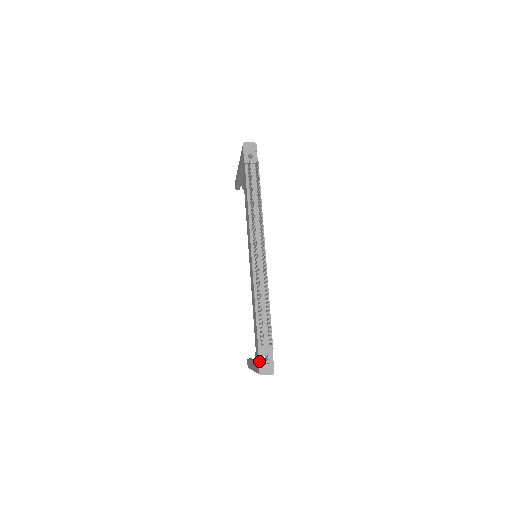
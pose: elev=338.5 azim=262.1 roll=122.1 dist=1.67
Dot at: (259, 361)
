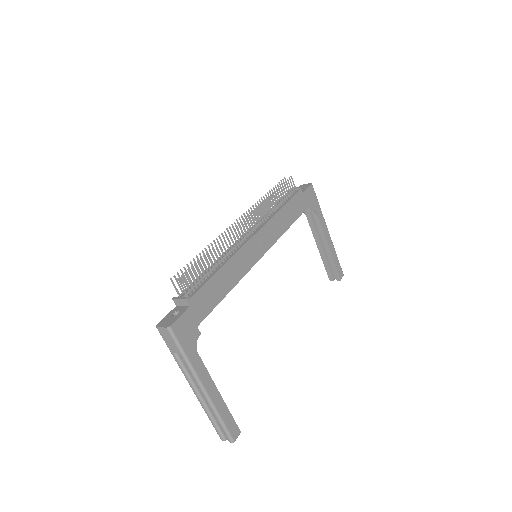
Dot at: (167, 315)
